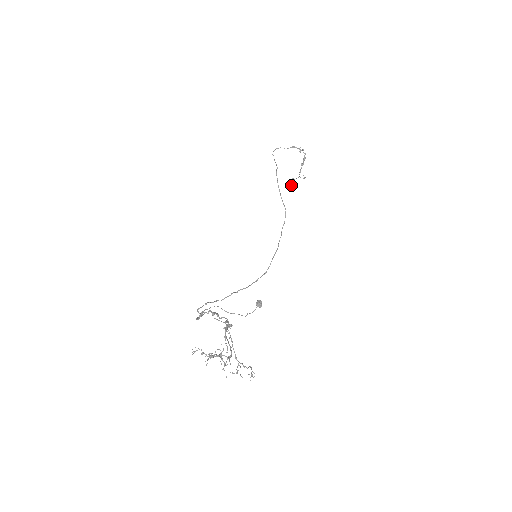
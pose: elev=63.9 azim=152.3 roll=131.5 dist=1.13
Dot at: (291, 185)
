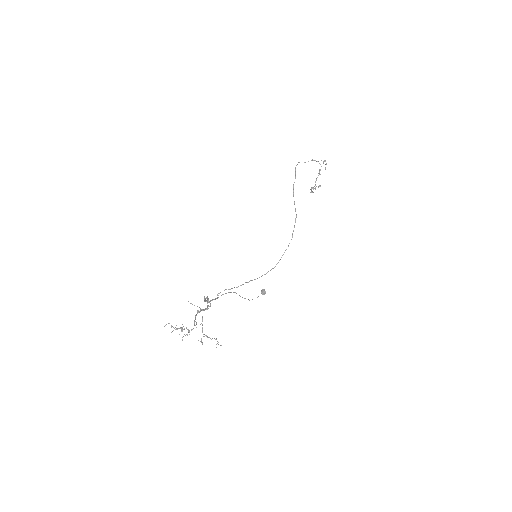
Dot at: (313, 192)
